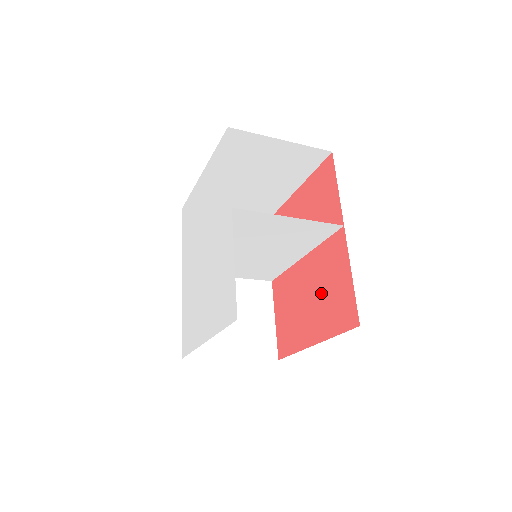
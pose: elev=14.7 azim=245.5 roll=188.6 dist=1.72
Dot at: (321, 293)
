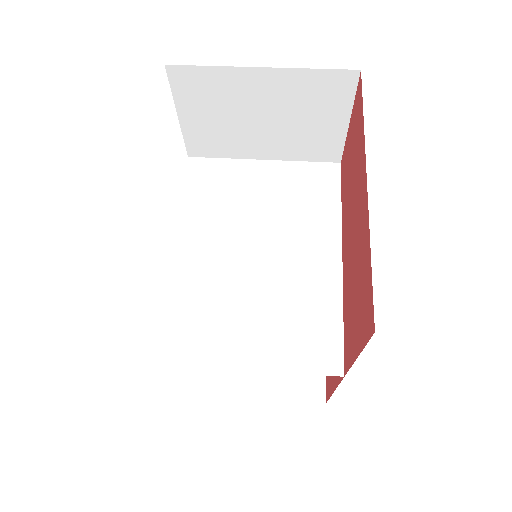
Dot at: occluded
